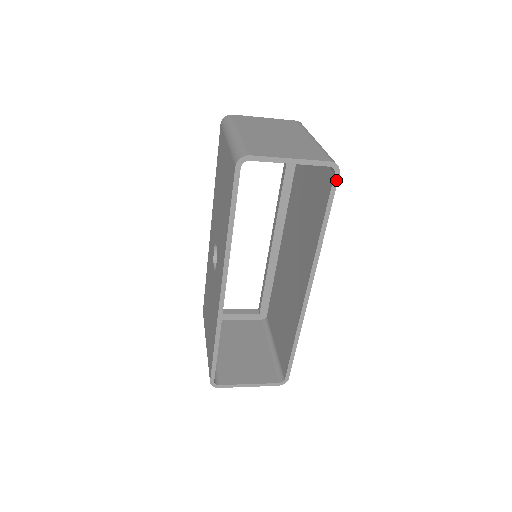
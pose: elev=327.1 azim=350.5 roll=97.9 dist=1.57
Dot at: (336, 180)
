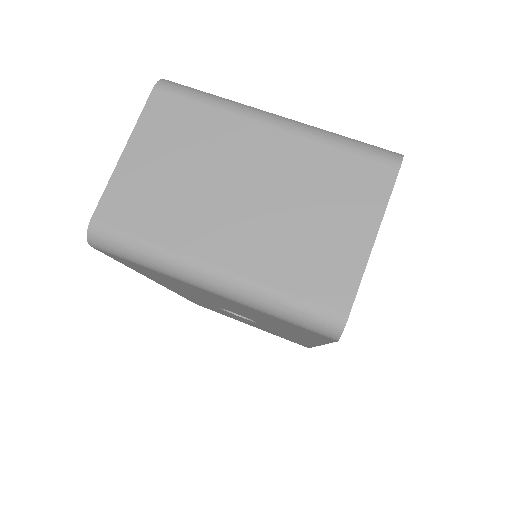
Dot at: occluded
